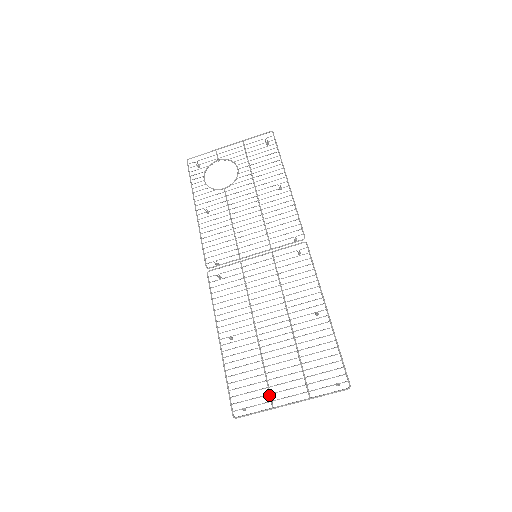
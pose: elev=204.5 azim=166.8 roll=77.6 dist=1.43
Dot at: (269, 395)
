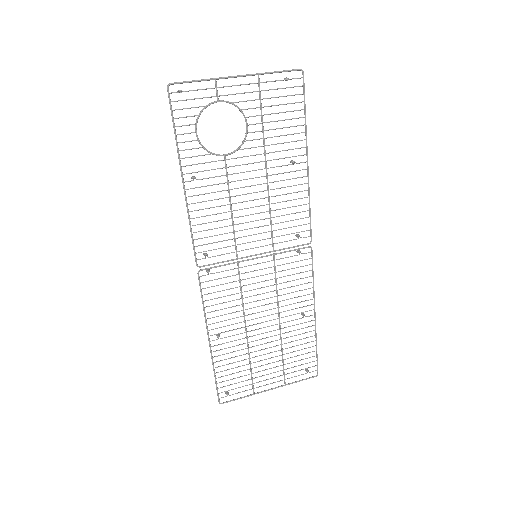
Dot at: (252, 384)
